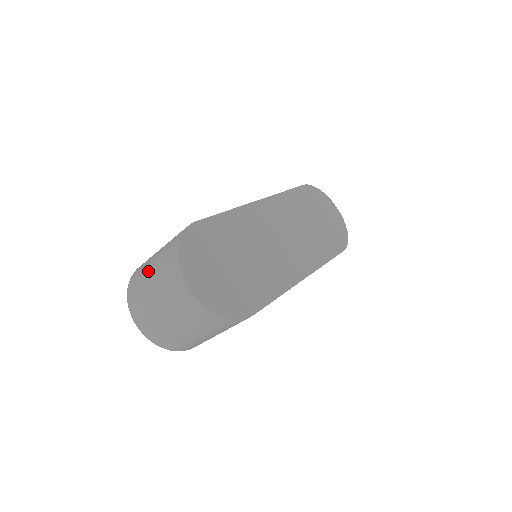
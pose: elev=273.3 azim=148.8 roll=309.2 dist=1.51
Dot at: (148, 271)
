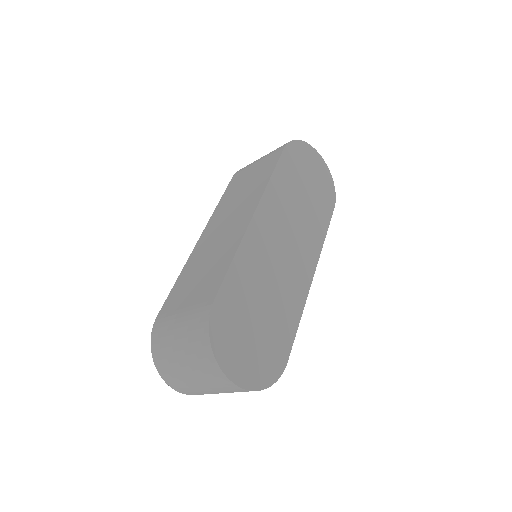
Dot at: (176, 354)
